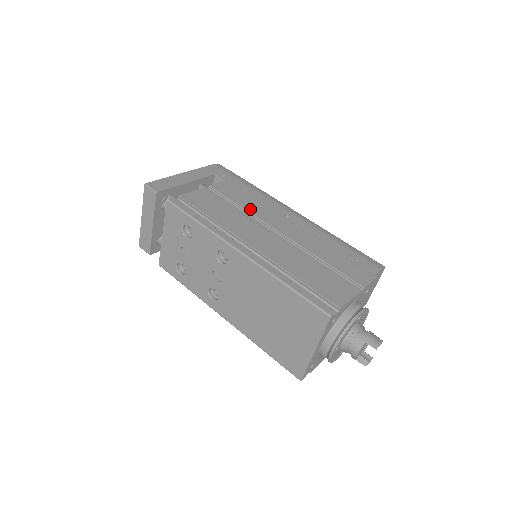
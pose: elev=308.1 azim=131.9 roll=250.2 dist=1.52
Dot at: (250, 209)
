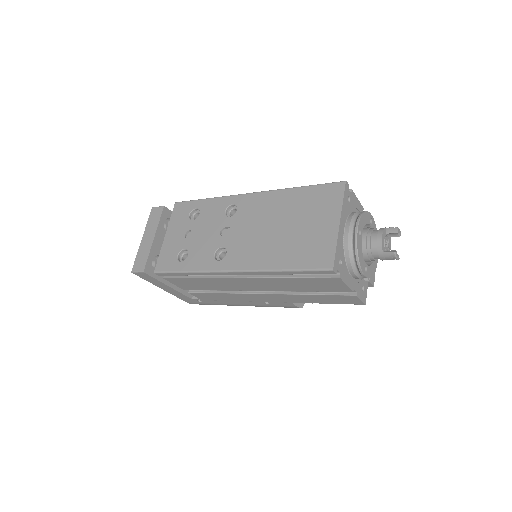
Dot at: occluded
